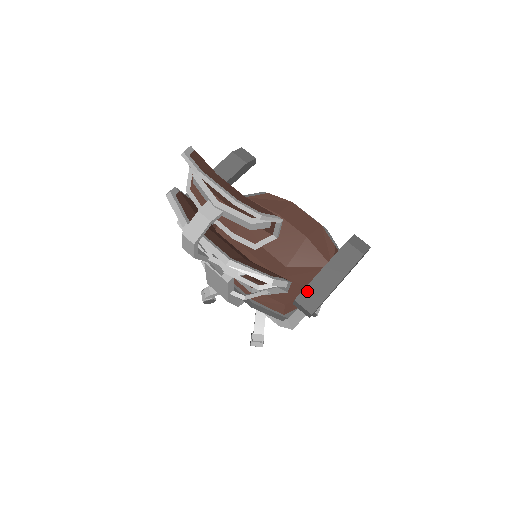
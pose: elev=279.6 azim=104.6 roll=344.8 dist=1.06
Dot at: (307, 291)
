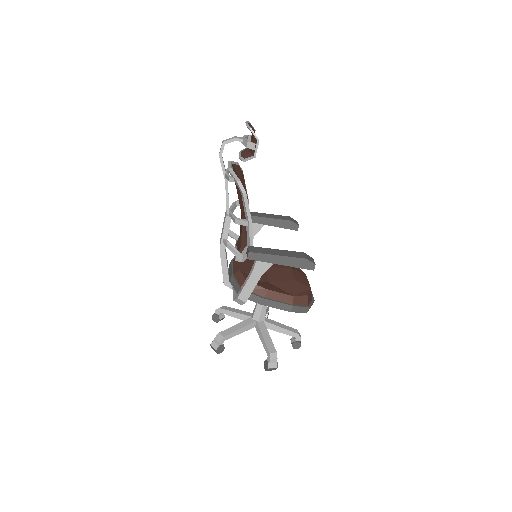
Dot at: (259, 248)
